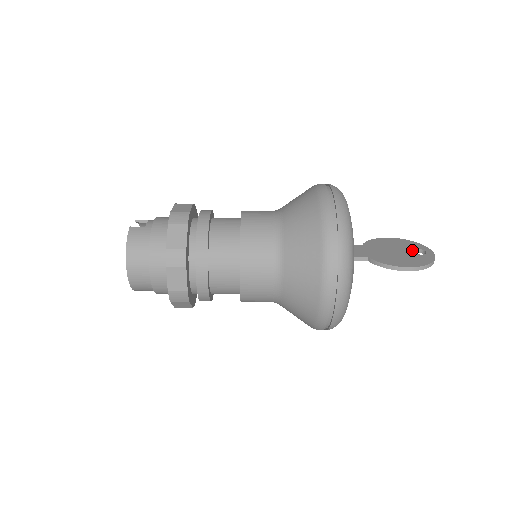
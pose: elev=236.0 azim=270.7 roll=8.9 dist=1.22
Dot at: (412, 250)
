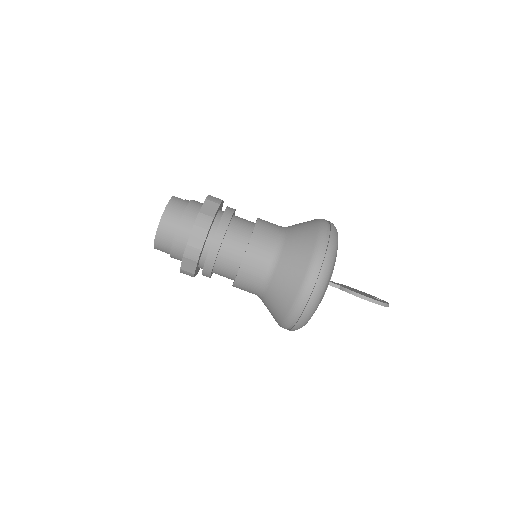
Dot at: occluded
